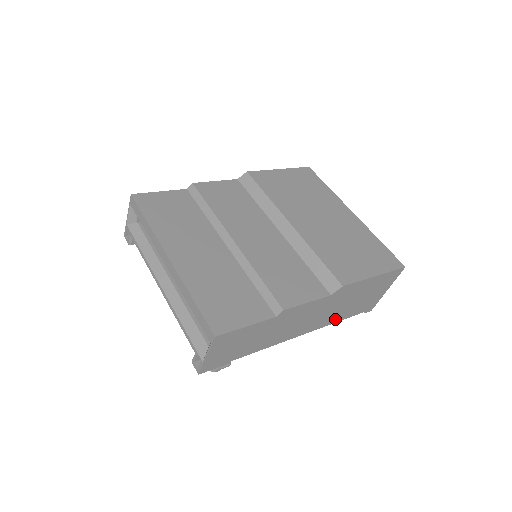
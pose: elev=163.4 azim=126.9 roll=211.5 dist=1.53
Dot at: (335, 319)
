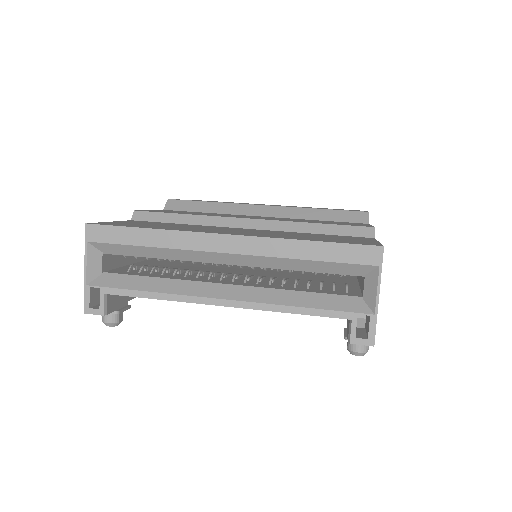
Dot at: occluded
